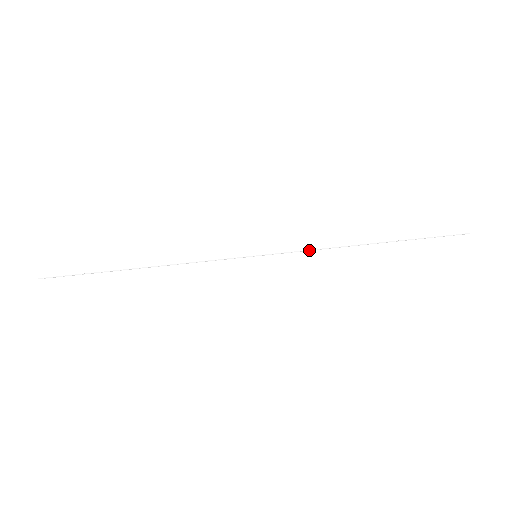
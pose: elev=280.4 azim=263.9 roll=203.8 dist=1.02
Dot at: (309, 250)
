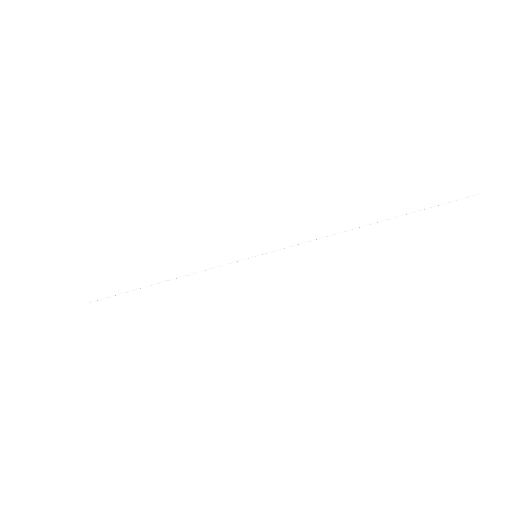
Dot at: (305, 242)
